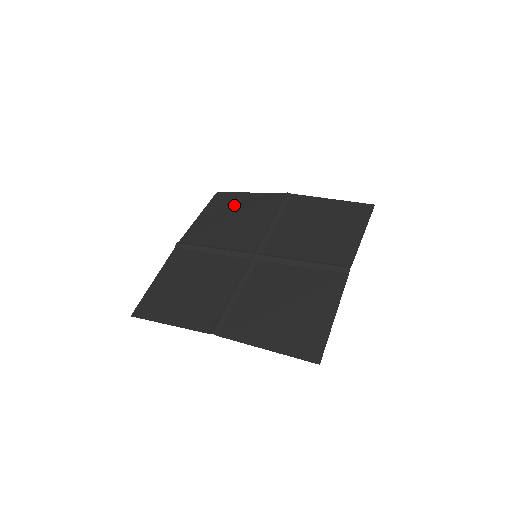
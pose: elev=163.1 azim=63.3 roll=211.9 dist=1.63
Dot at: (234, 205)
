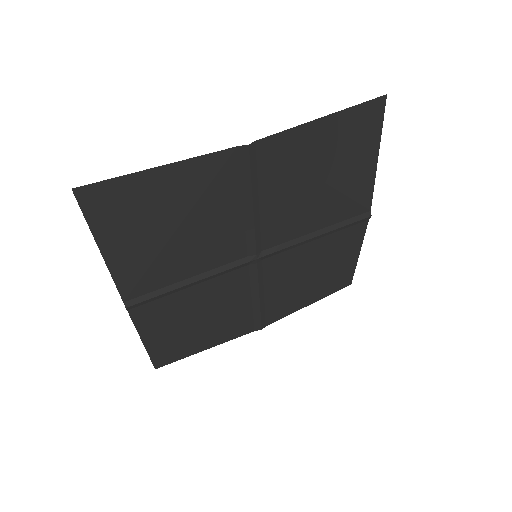
Dot at: (155, 208)
